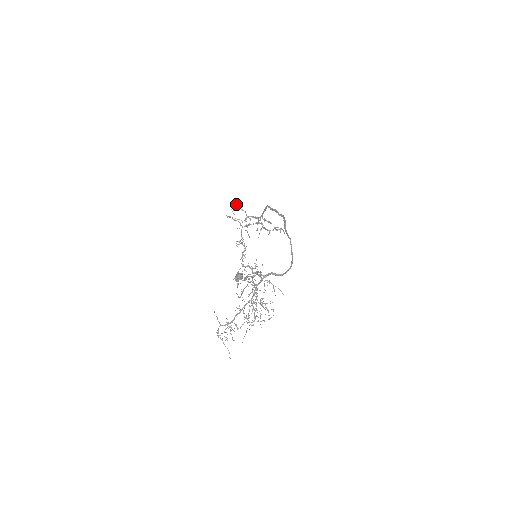
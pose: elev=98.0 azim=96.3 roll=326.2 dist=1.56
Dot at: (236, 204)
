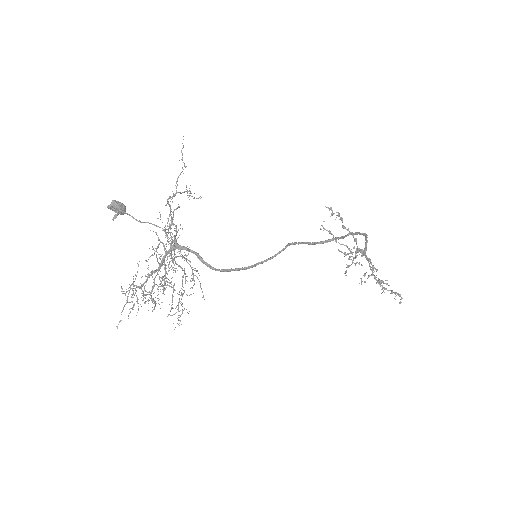
Dot at: (340, 217)
